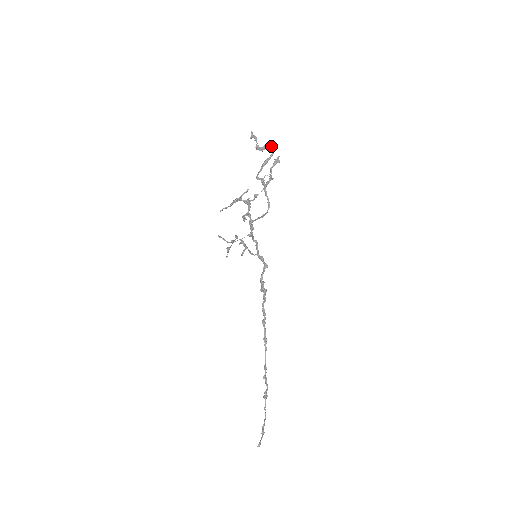
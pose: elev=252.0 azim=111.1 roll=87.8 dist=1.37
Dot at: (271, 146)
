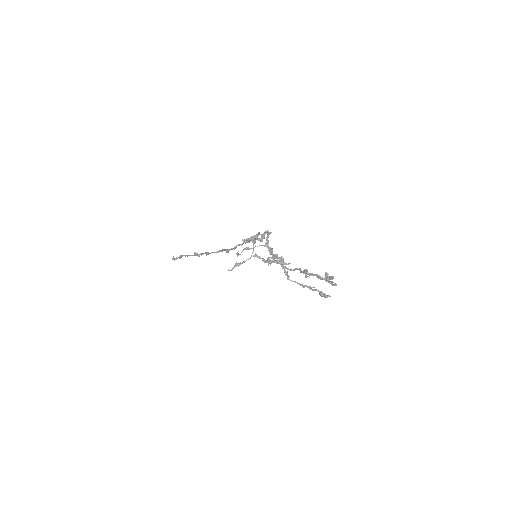
Dot at: (336, 285)
